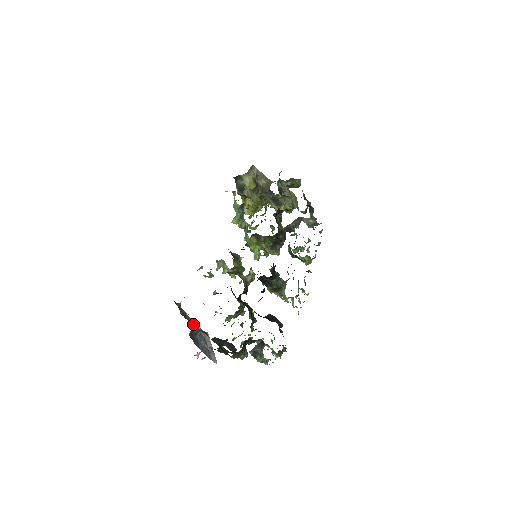
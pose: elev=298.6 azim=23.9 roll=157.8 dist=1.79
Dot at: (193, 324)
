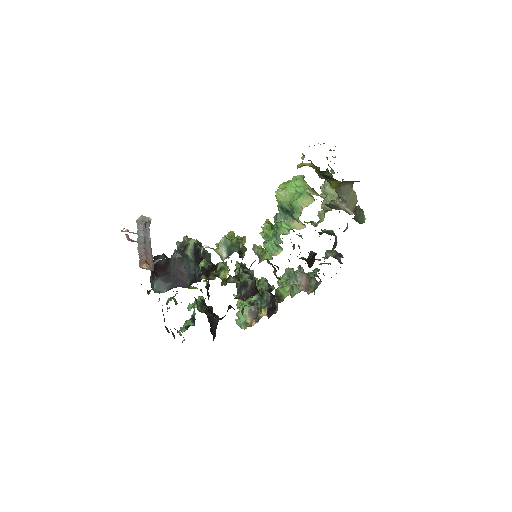
Dot at: occluded
